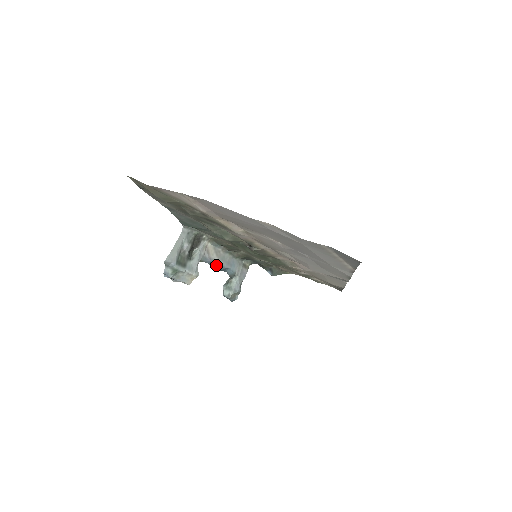
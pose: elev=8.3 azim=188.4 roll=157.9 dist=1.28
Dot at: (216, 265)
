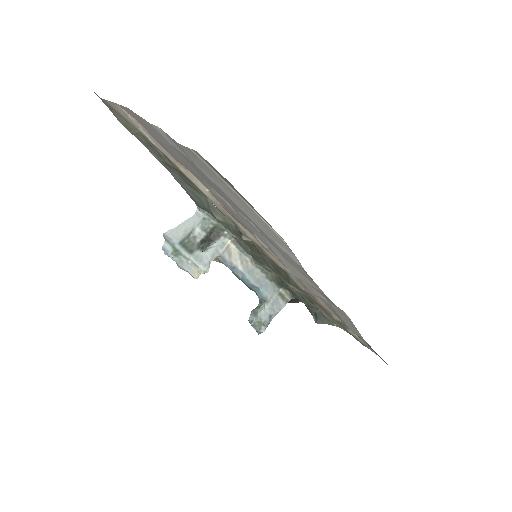
Dot at: (241, 276)
